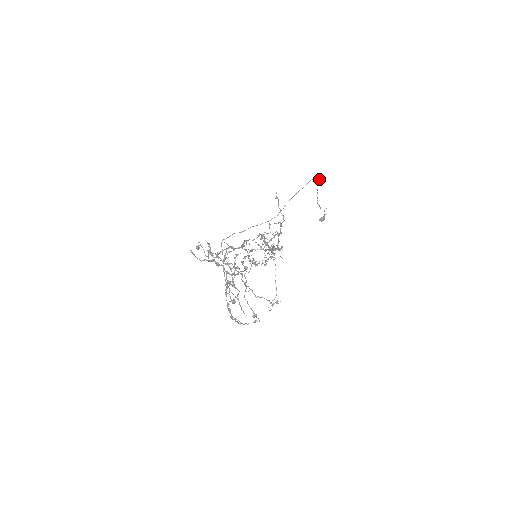
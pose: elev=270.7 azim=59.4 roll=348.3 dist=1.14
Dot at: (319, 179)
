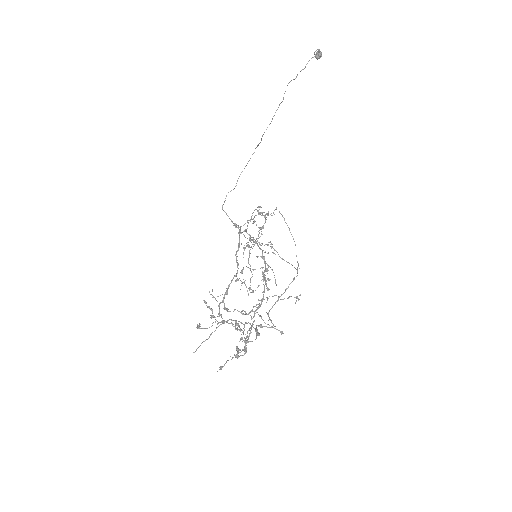
Dot at: occluded
